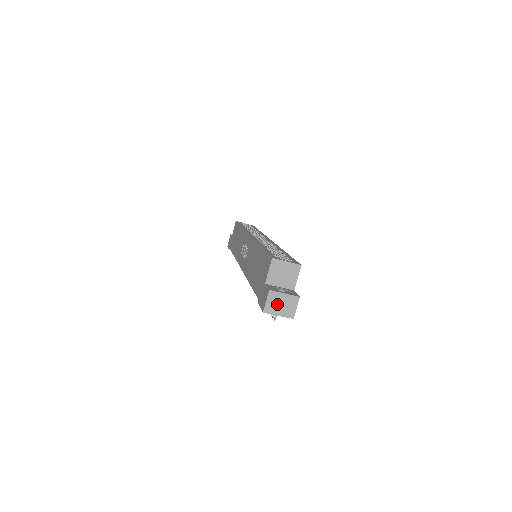
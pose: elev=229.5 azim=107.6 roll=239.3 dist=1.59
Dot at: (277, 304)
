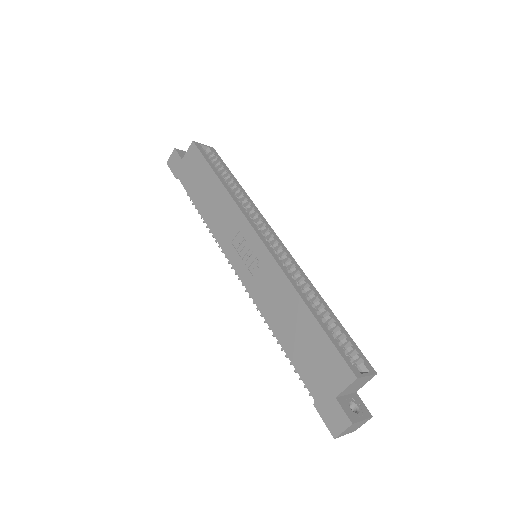
Dot at: (351, 429)
